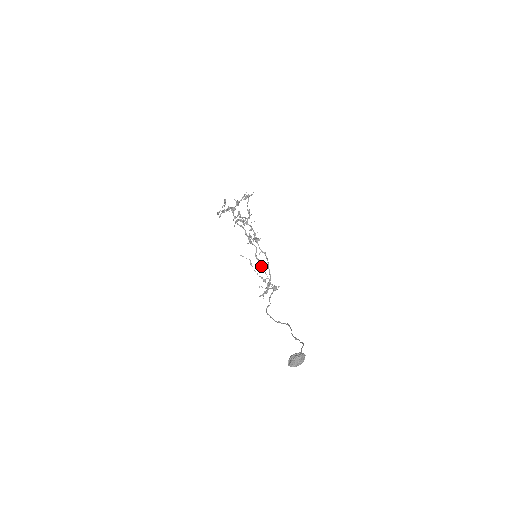
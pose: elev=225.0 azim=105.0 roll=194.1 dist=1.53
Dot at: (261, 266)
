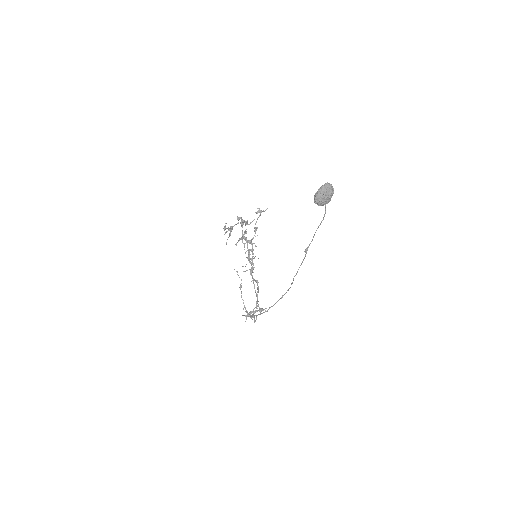
Dot at: (253, 282)
